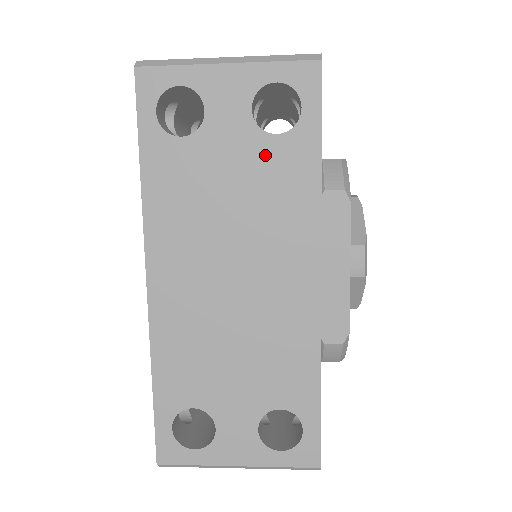
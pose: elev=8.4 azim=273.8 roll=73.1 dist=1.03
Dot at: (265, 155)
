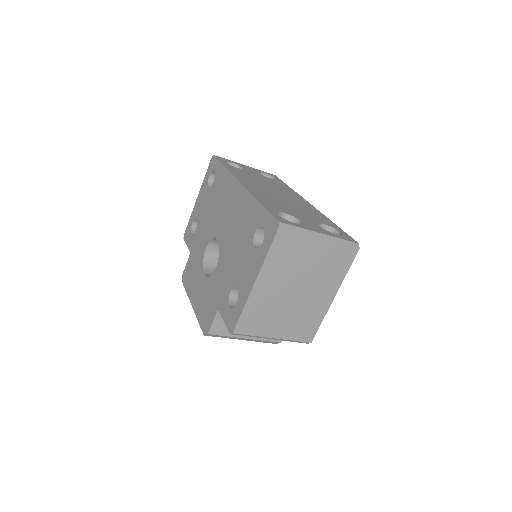
Dot at: (270, 180)
